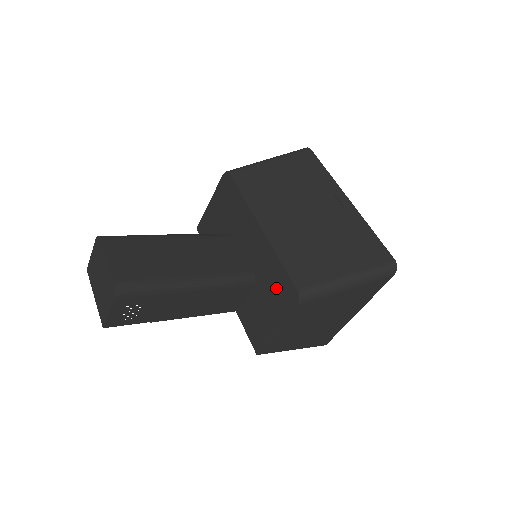
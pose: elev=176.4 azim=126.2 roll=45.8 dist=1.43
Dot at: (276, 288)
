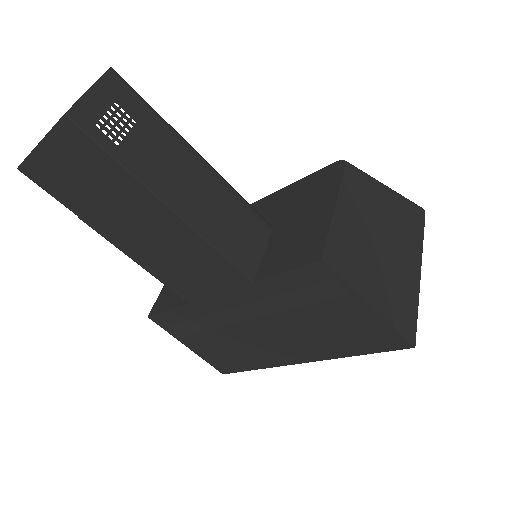
Dot at: (308, 192)
